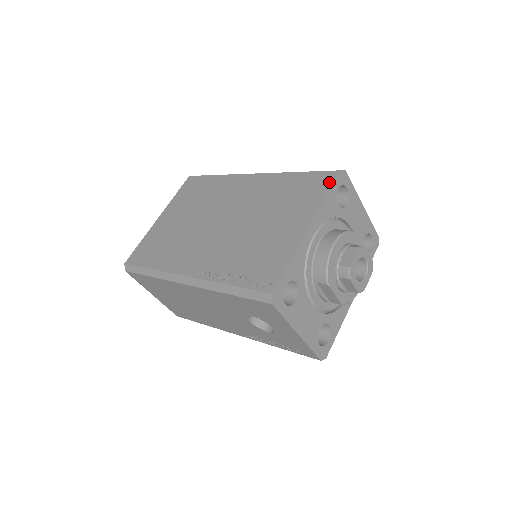
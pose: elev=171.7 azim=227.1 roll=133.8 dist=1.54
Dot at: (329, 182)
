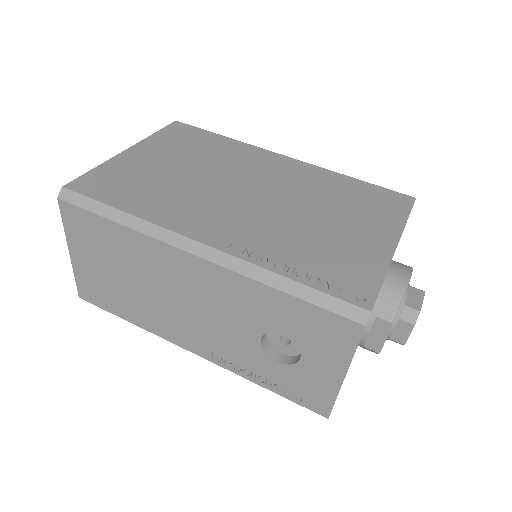
Dot at: (406, 204)
